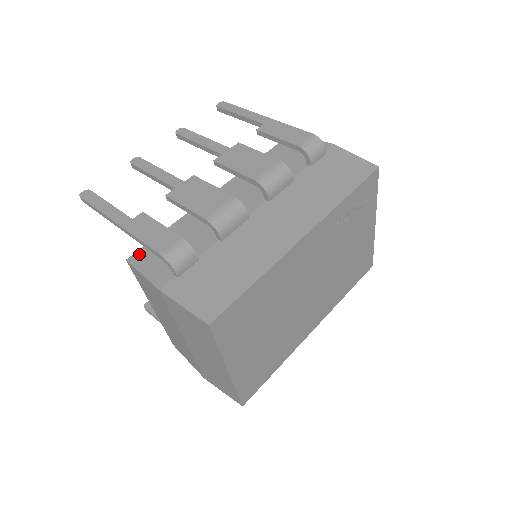
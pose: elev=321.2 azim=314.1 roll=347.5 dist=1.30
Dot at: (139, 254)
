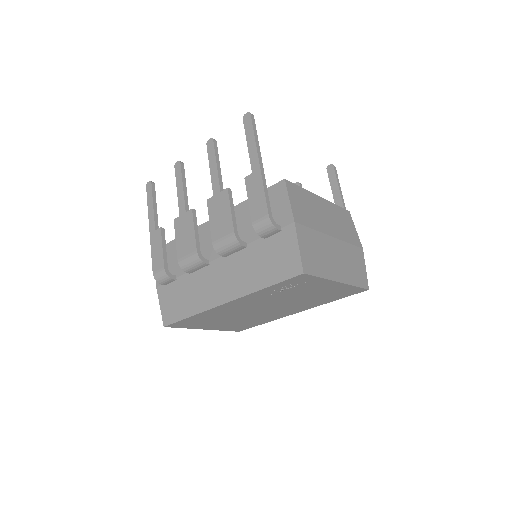
Dot at: occluded
